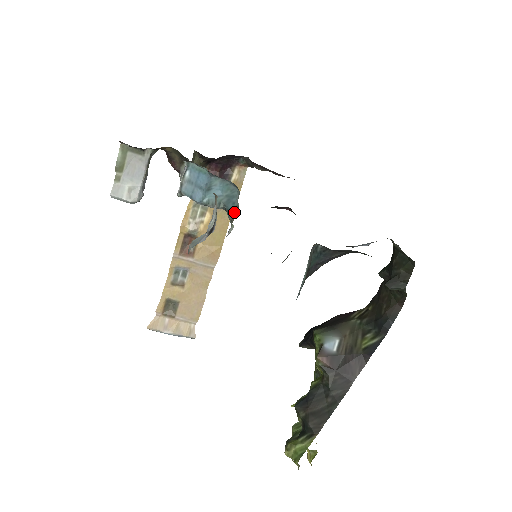
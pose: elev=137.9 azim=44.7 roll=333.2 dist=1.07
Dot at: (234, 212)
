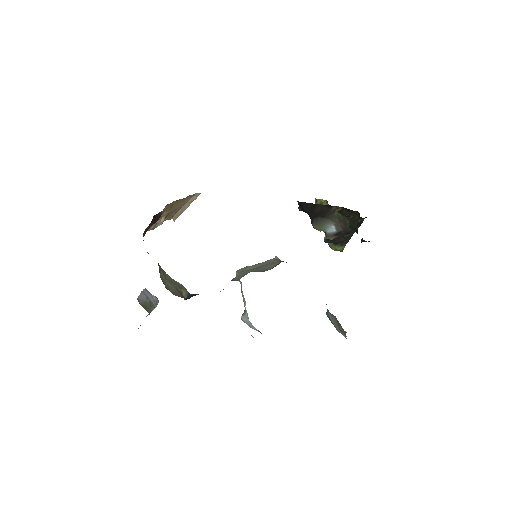
Dot at: occluded
